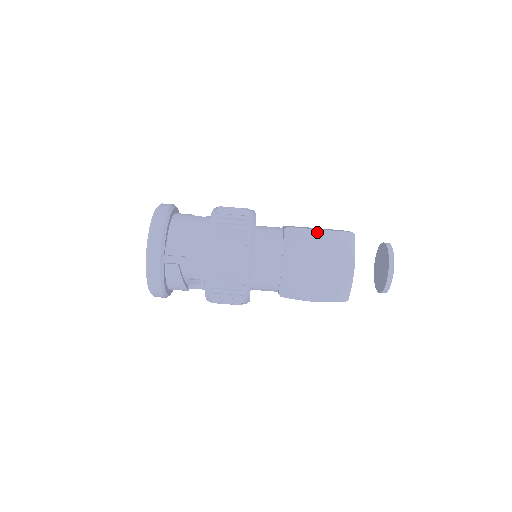
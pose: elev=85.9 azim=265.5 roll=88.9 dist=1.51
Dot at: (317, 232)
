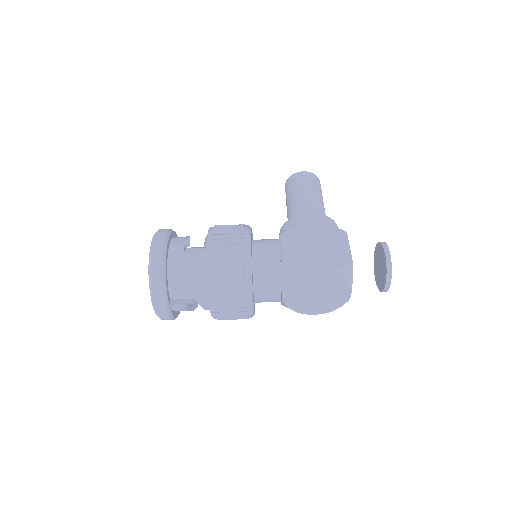
Dot at: (314, 276)
